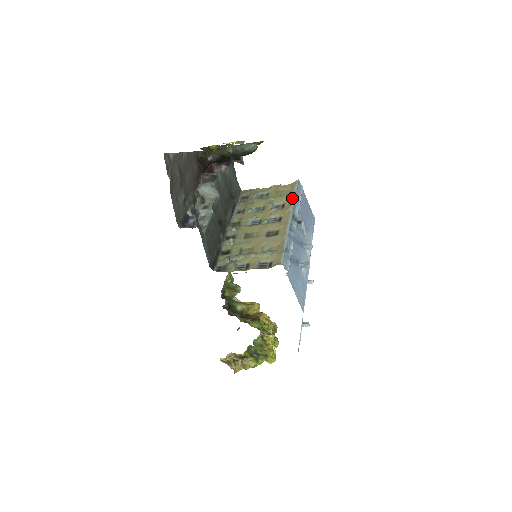
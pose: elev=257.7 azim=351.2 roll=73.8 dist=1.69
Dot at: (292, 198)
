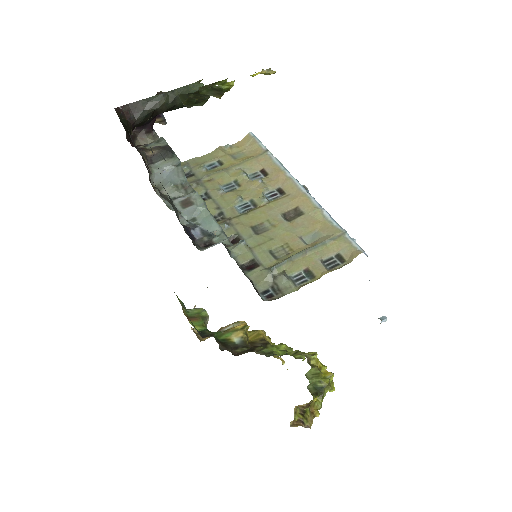
Dot at: (270, 158)
